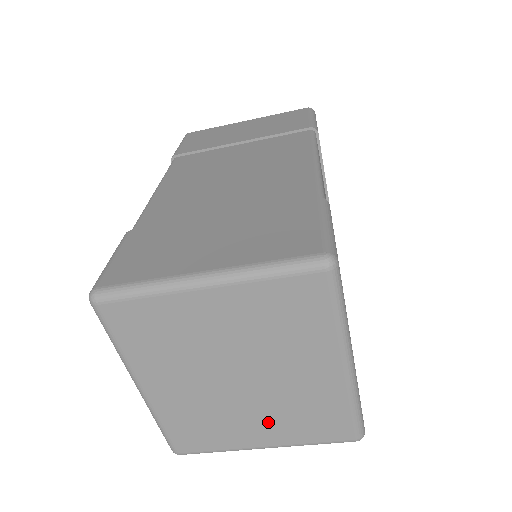
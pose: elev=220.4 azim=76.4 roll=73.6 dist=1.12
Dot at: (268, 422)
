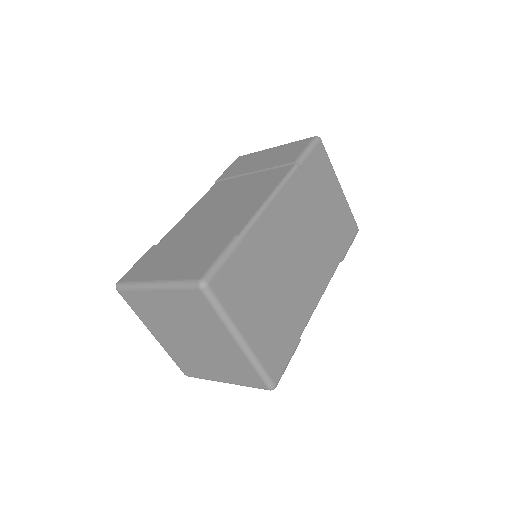
Dot at: (218, 367)
